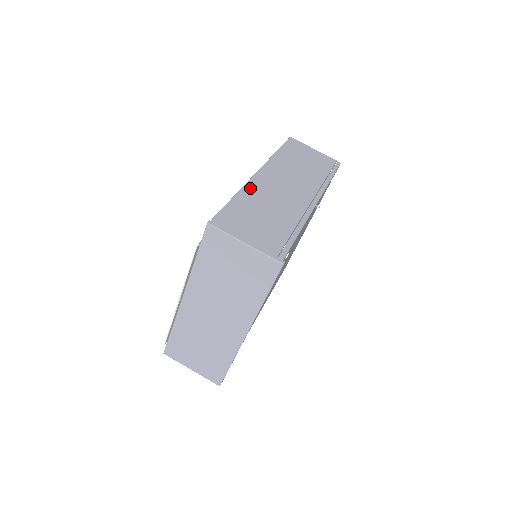
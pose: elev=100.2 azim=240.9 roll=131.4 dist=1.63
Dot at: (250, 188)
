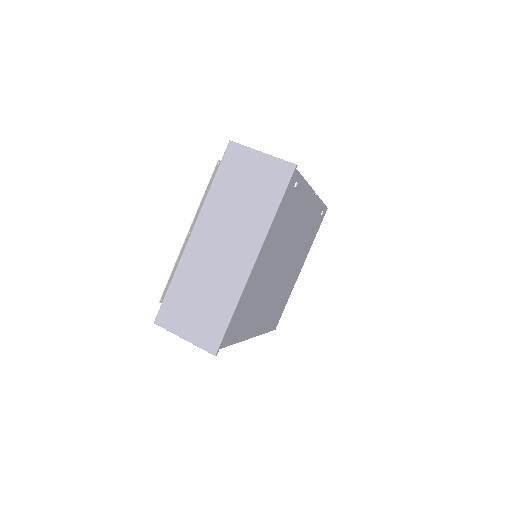
Dot at: occluded
